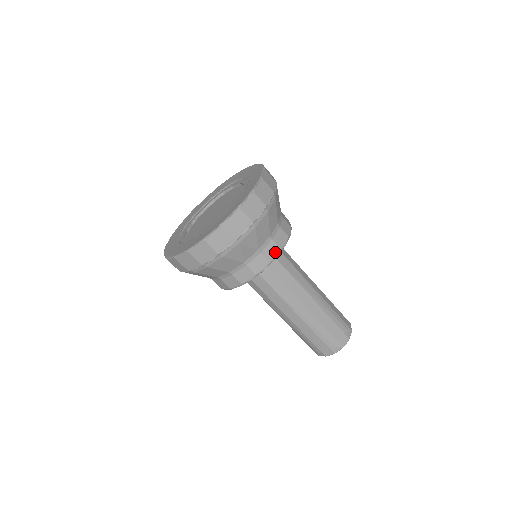
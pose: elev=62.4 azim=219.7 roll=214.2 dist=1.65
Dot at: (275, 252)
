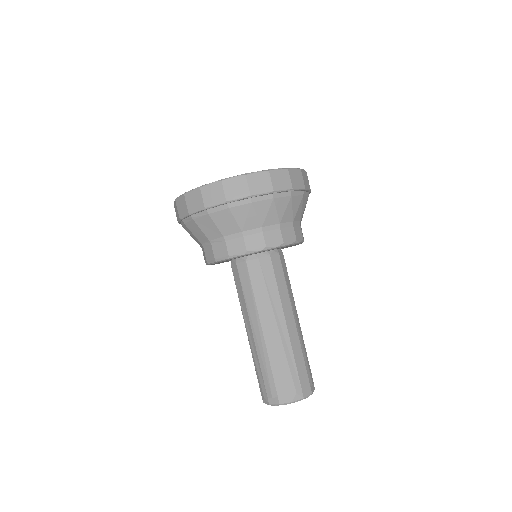
Dot at: (291, 238)
